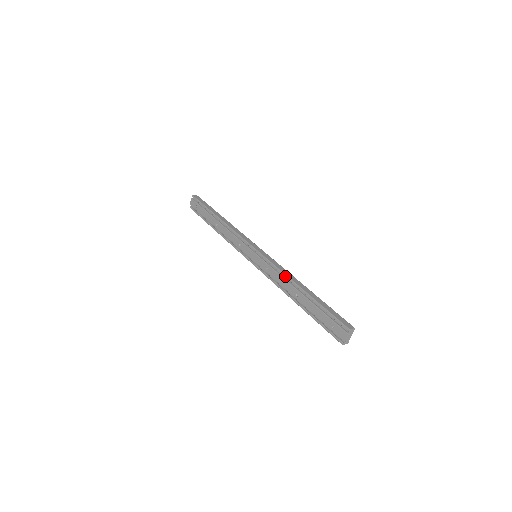
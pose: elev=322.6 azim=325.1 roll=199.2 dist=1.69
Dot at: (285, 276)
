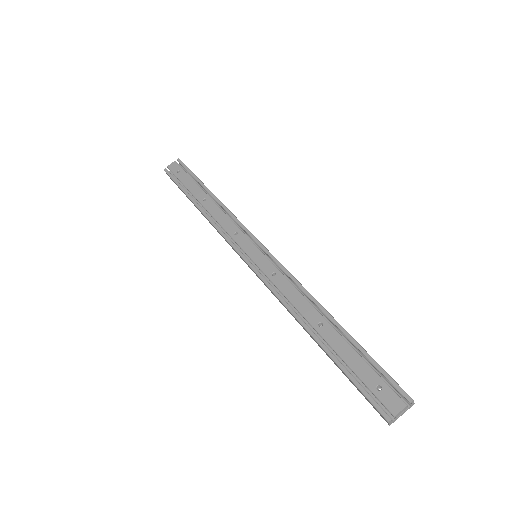
Dot at: (307, 293)
